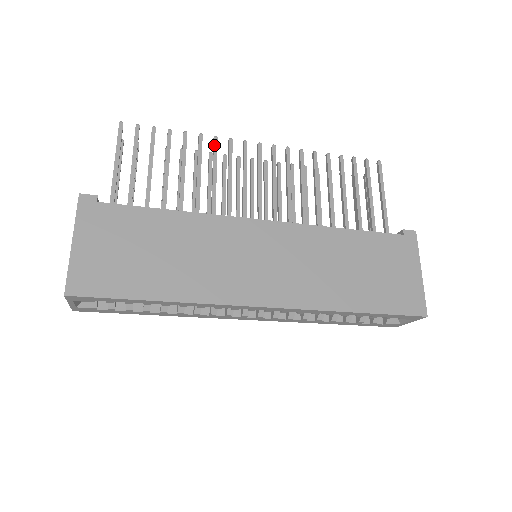
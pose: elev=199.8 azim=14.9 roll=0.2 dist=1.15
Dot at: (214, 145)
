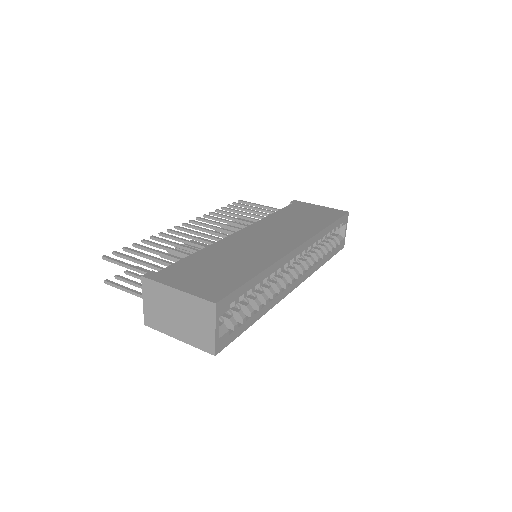
Dot at: (165, 235)
